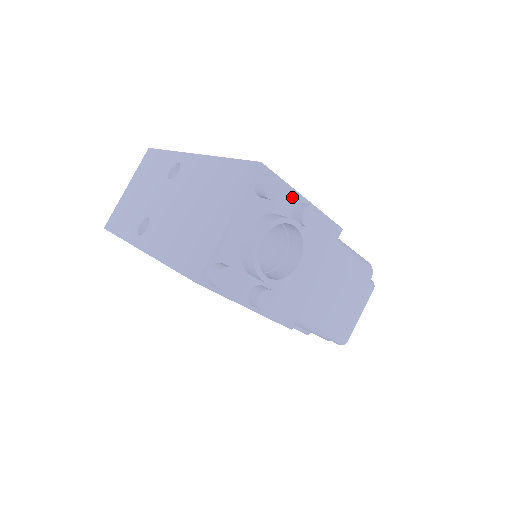
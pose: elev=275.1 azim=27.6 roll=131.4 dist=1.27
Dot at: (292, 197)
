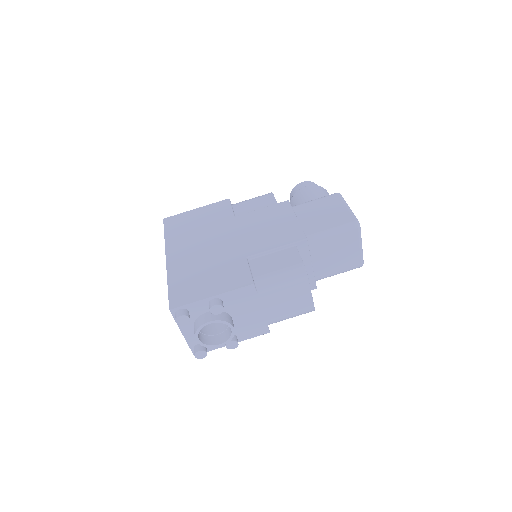
Dot at: (202, 303)
